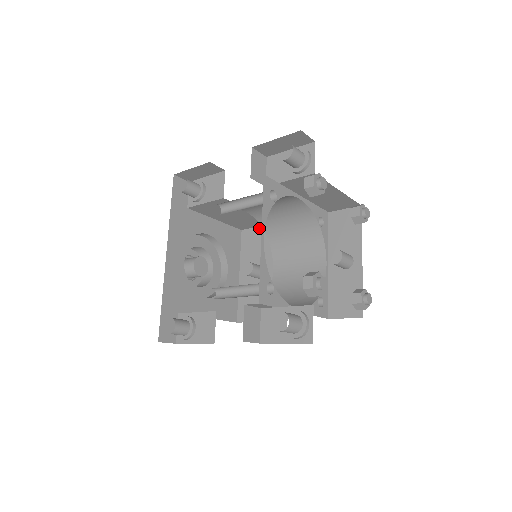
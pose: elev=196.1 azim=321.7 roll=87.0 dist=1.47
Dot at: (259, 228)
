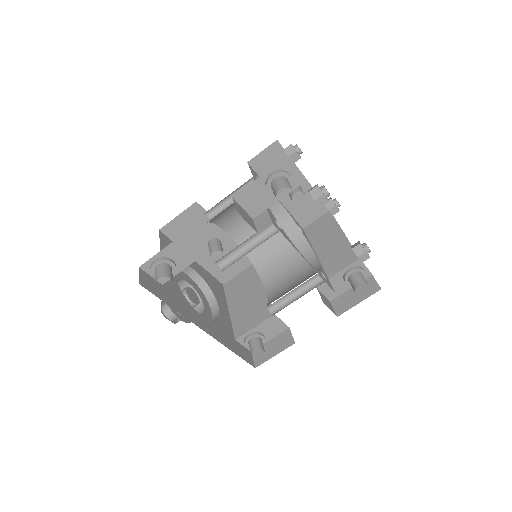
Dot at: (180, 217)
